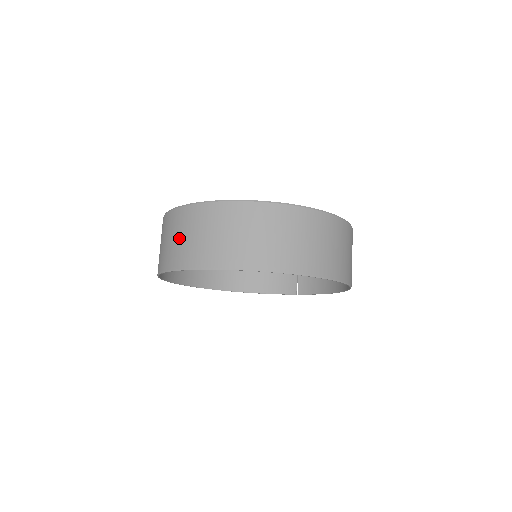
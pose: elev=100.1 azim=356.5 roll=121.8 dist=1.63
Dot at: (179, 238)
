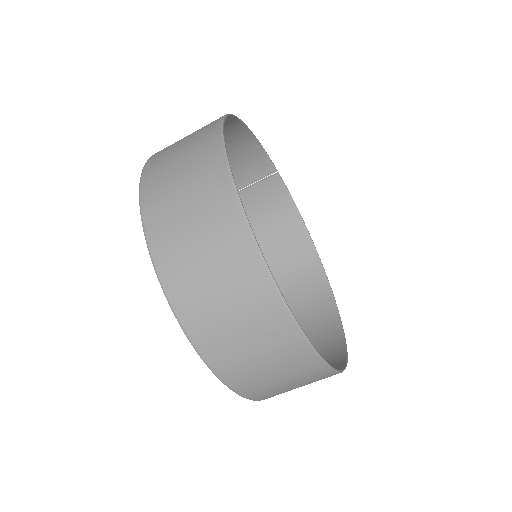
Dot at: (250, 347)
